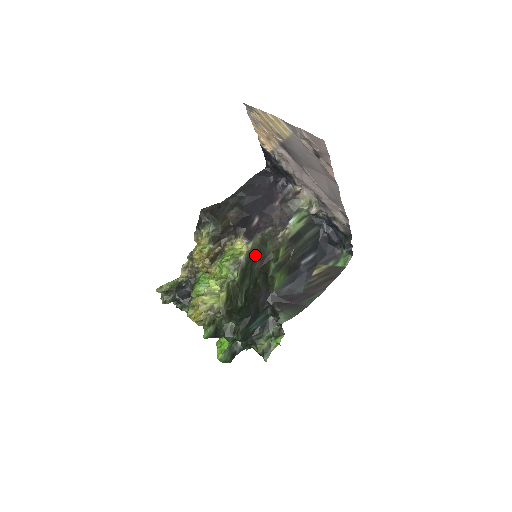
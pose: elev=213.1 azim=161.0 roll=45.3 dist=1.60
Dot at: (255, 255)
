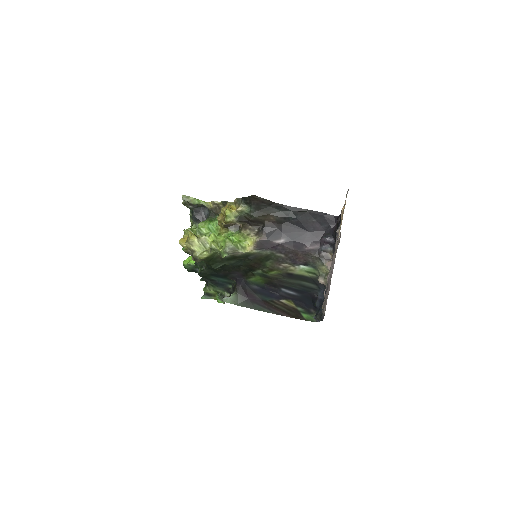
Dot at: (253, 257)
